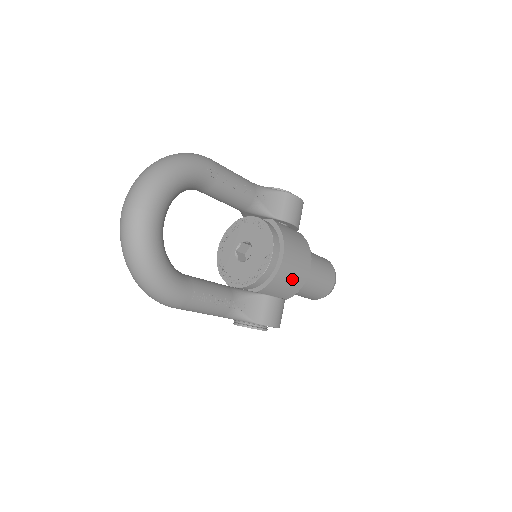
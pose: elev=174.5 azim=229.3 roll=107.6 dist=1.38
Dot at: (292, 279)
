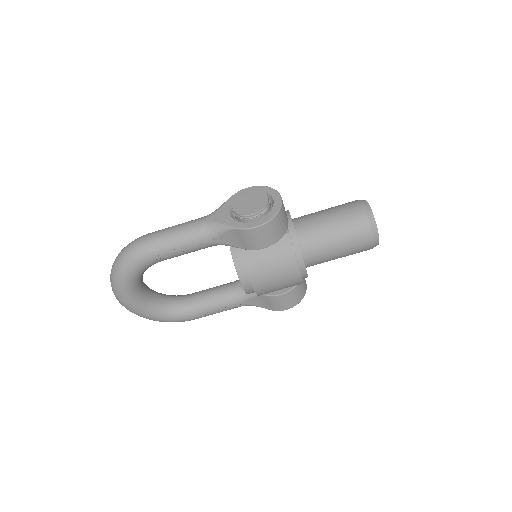
Dot at: (282, 287)
